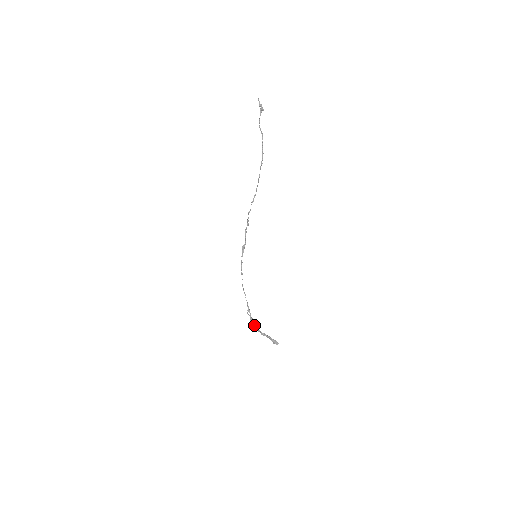
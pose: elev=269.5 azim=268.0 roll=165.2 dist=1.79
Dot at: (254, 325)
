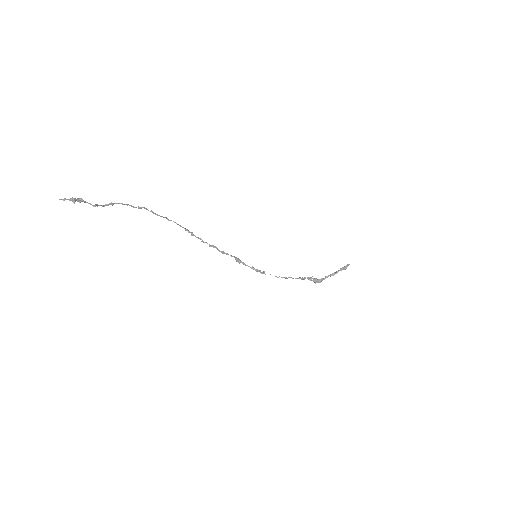
Dot at: (319, 280)
